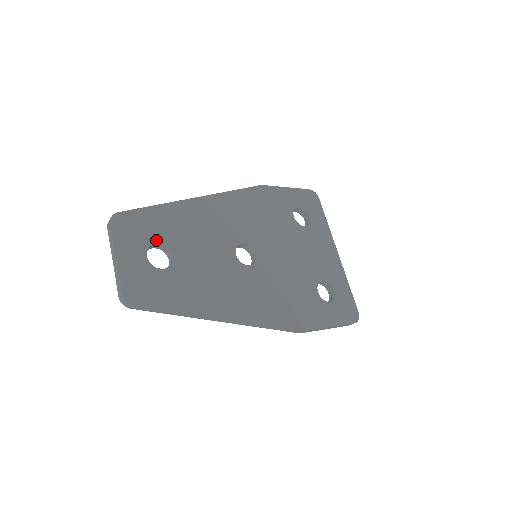
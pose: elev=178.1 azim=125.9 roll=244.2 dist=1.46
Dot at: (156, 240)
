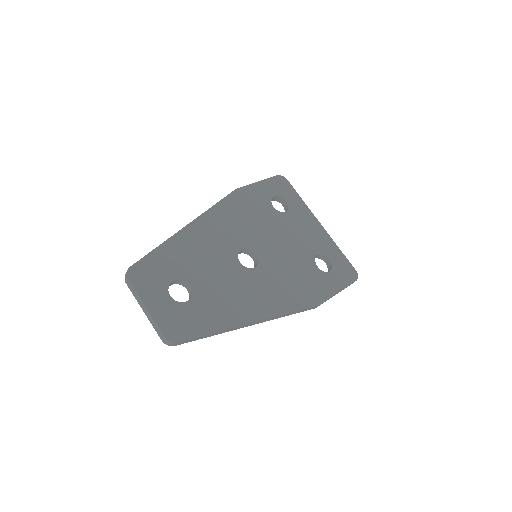
Dot at: (171, 278)
